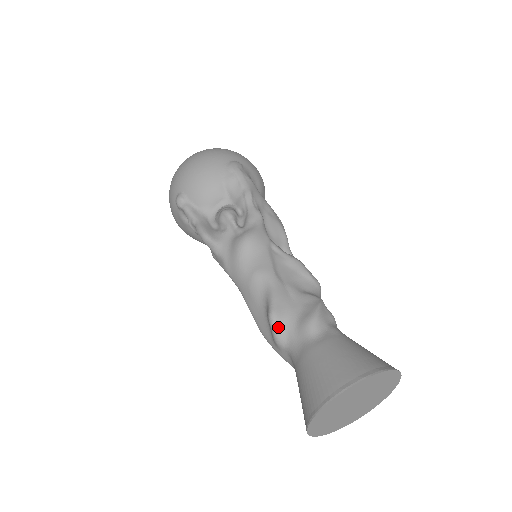
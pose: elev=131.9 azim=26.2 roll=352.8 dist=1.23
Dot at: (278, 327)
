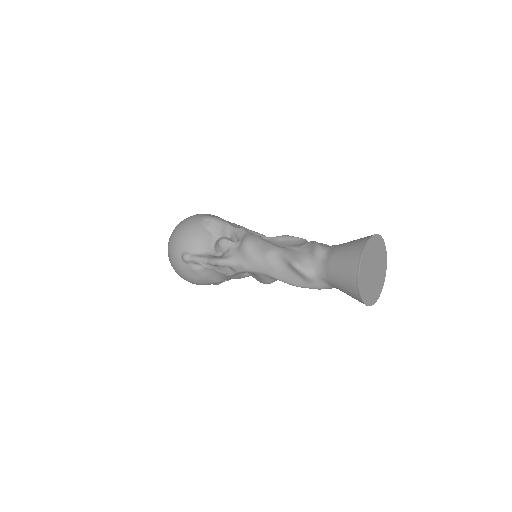
Dot at: (302, 267)
